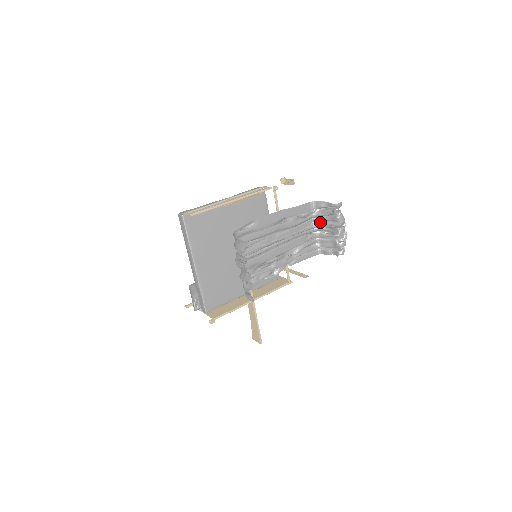
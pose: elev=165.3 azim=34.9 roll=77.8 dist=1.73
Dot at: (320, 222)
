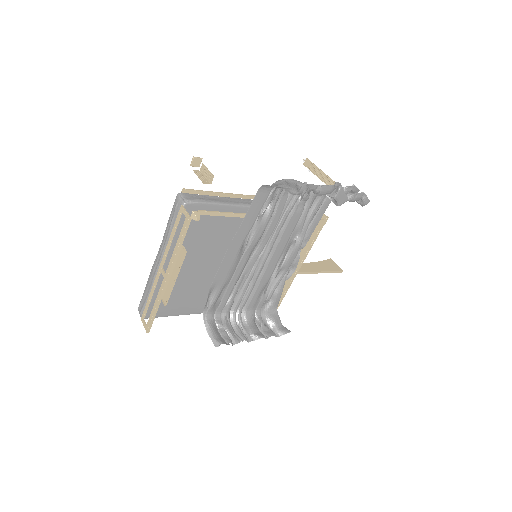
Dot at: occluded
